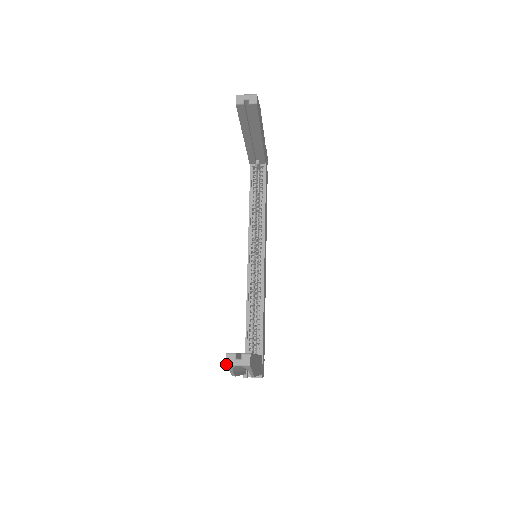
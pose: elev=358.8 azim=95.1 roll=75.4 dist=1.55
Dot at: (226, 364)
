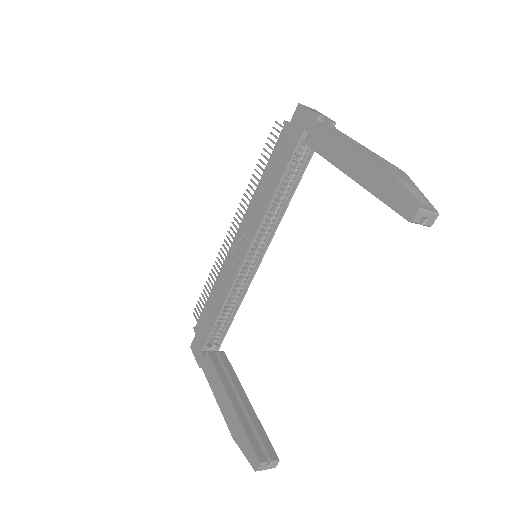
Dot at: occluded
